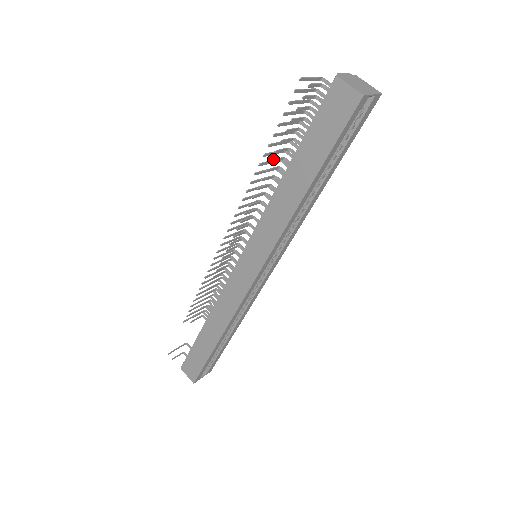
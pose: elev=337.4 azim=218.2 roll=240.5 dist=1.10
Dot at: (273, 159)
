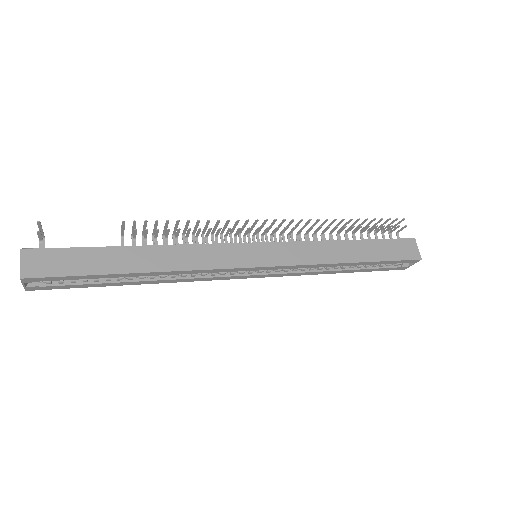
Dot at: (353, 227)
